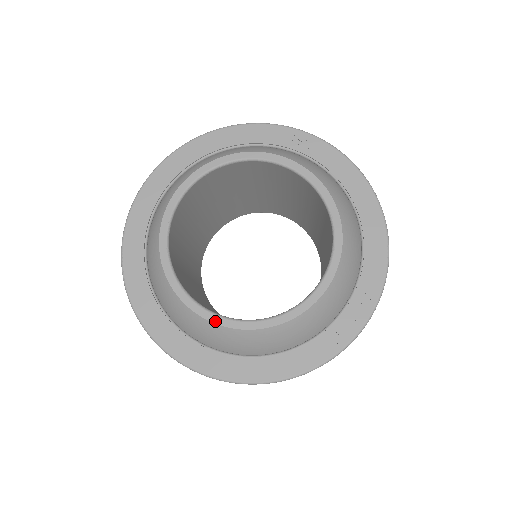
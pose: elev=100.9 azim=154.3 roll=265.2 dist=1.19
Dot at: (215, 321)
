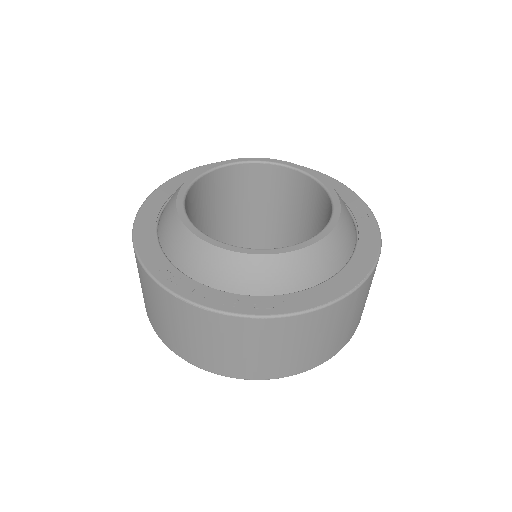
Dot at: (179, 209)
